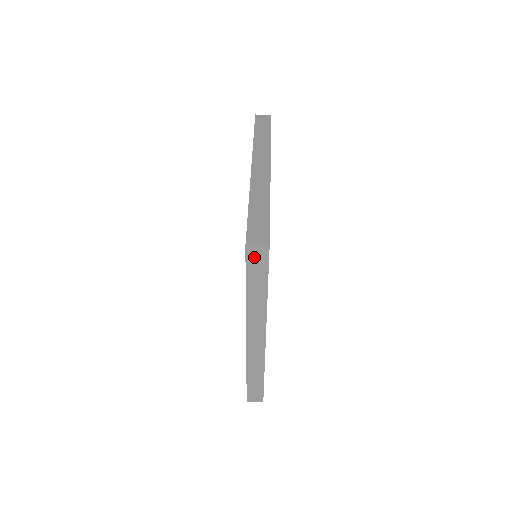
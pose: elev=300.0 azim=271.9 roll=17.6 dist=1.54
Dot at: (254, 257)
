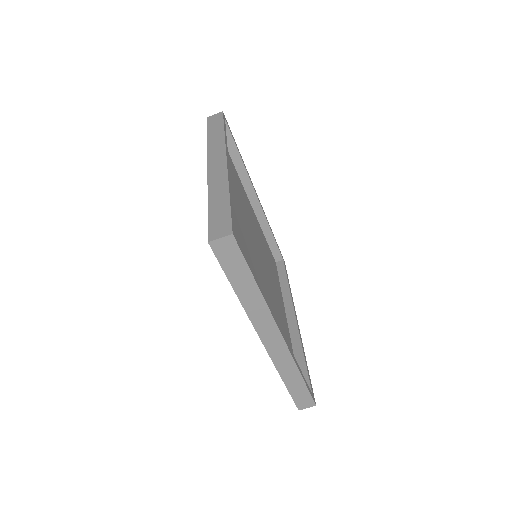
Dot at: occluded
